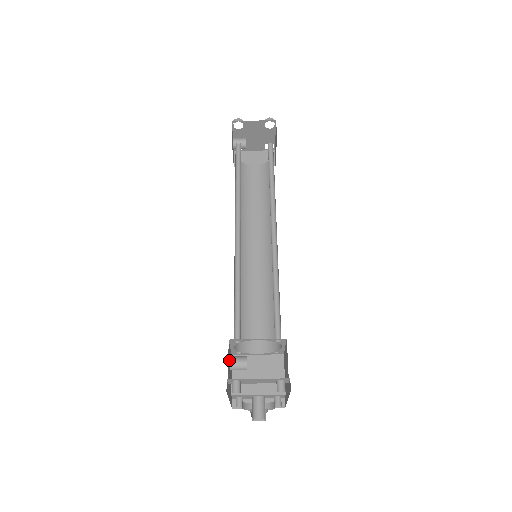
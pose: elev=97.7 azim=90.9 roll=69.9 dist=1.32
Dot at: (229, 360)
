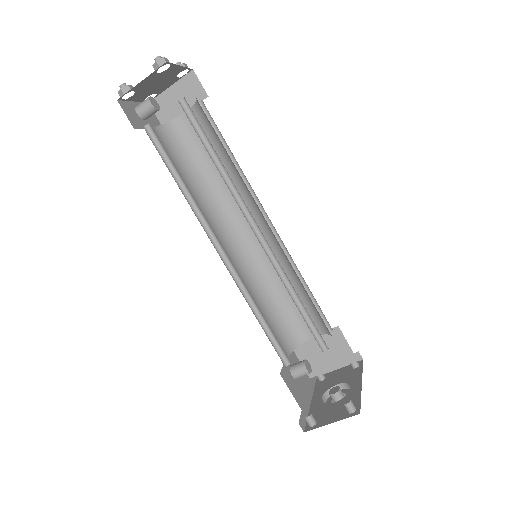
Dot at: (291, 377)
